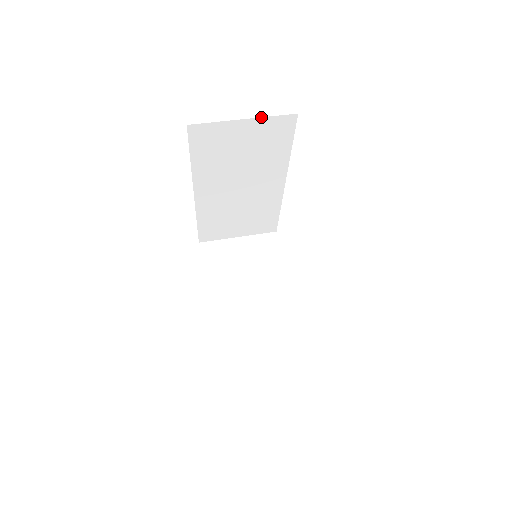
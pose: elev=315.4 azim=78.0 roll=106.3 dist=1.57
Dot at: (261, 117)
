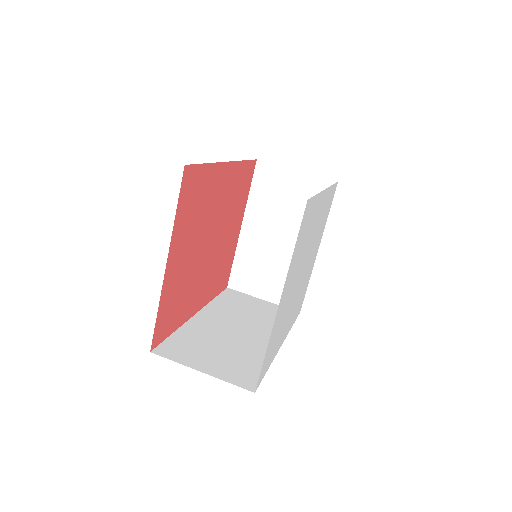
Dot at: occluded
